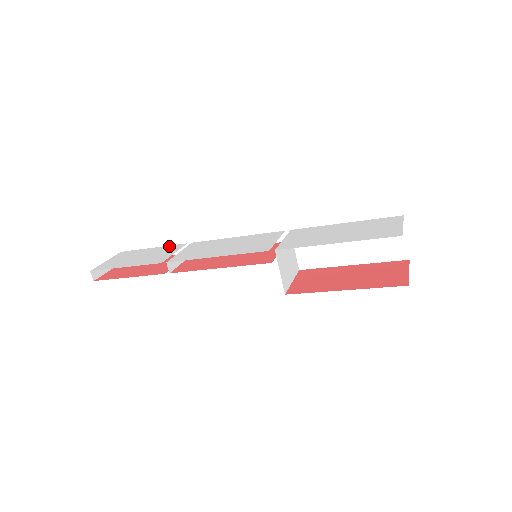
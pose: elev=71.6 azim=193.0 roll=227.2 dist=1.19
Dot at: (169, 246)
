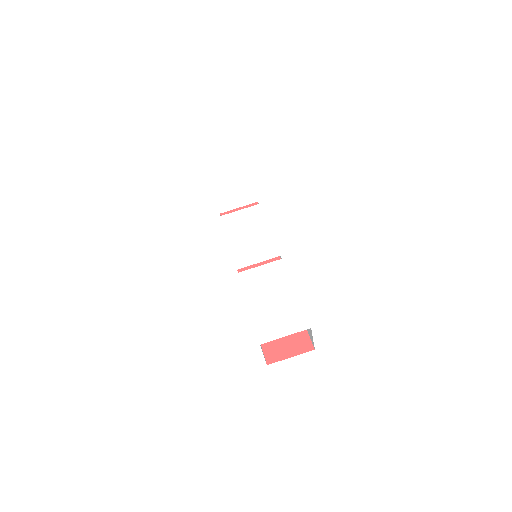
Dot at: (252, 193)
